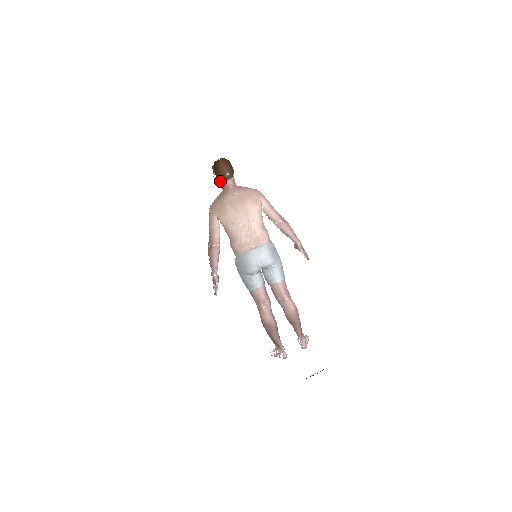
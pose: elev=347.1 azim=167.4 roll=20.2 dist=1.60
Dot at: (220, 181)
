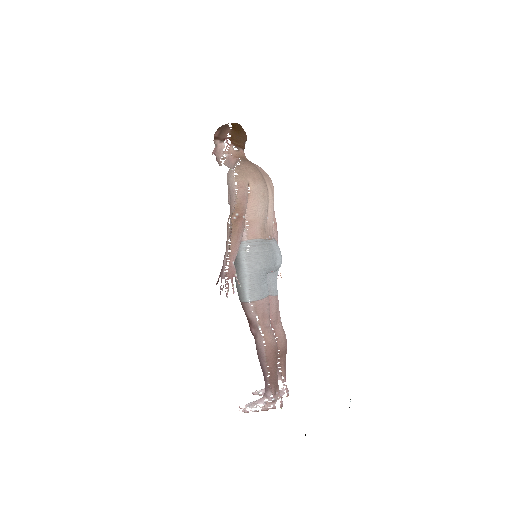
Dot at: (233, 148)
